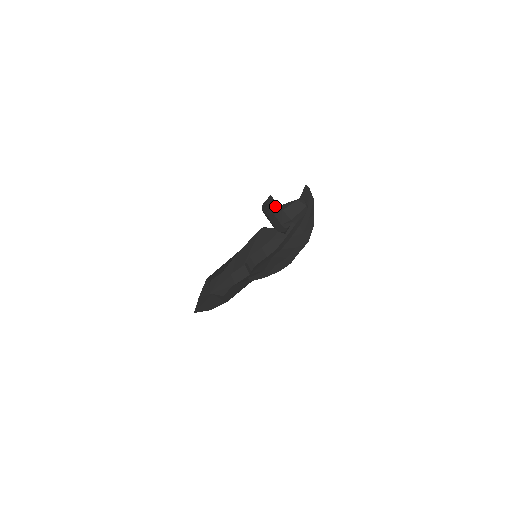
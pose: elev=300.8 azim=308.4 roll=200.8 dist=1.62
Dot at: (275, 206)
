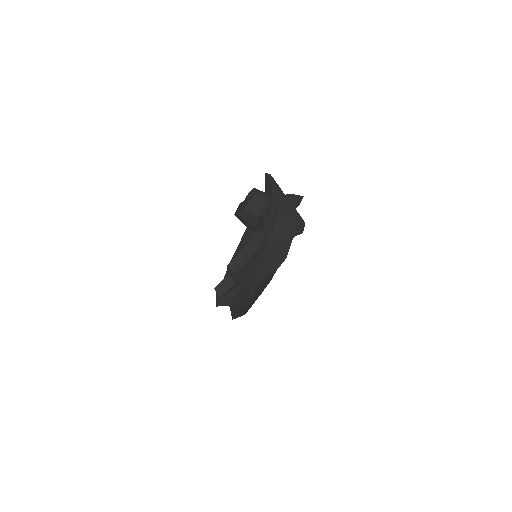
Dot at: (240, 205)
